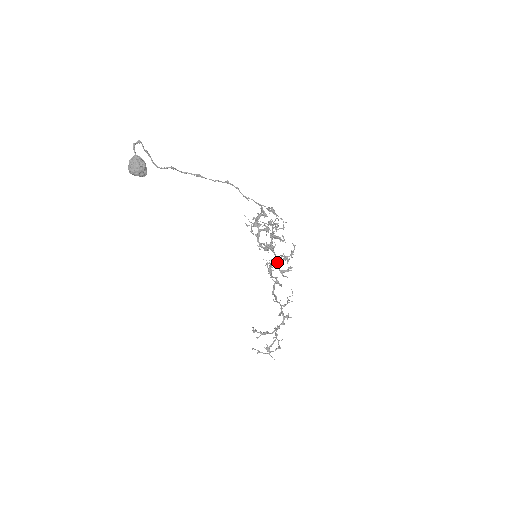
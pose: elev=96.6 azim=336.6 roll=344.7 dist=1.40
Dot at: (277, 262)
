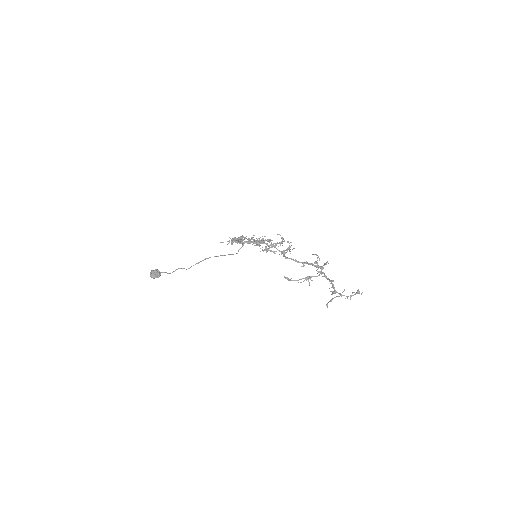
Dot at: occluded
